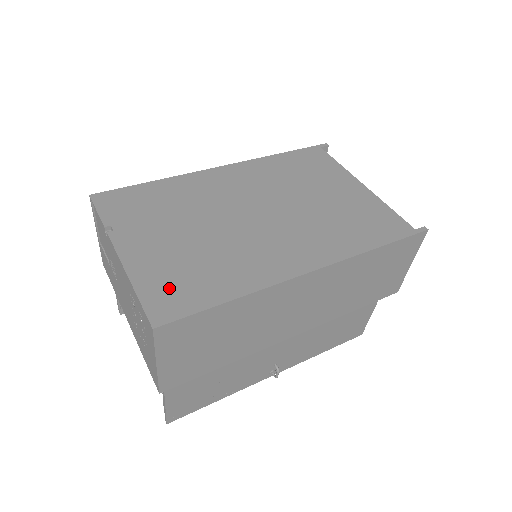
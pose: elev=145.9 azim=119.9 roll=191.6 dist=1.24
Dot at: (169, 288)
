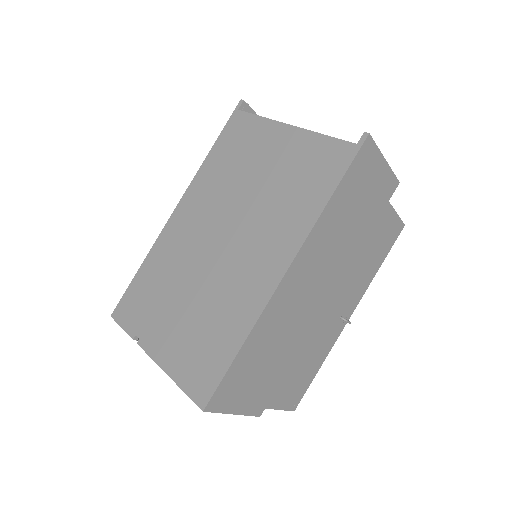
Dot at: (196, 367)
